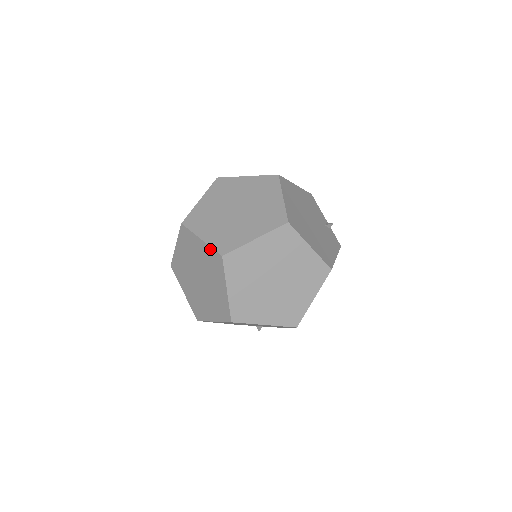
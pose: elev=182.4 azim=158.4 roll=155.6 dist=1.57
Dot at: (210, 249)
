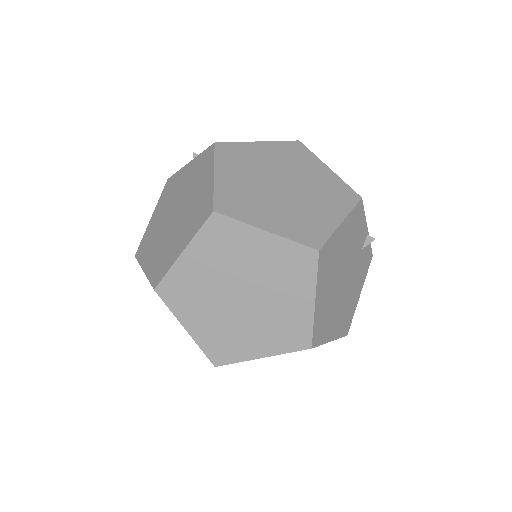
Dot at: occluded
